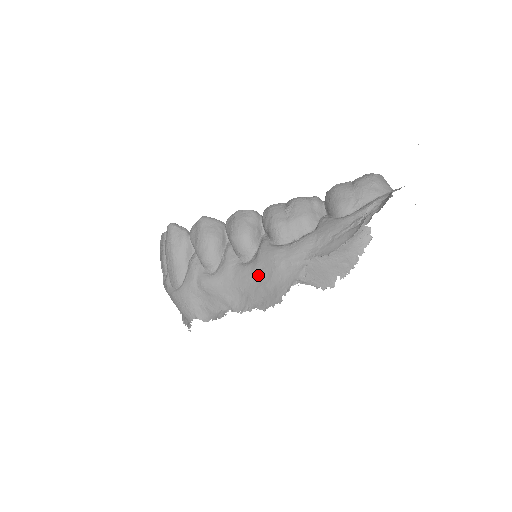
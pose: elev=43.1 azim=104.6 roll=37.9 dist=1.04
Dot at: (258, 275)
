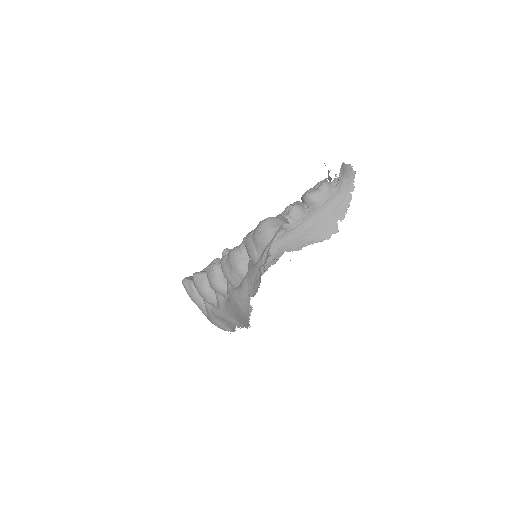
Dot at: (234, 309)
